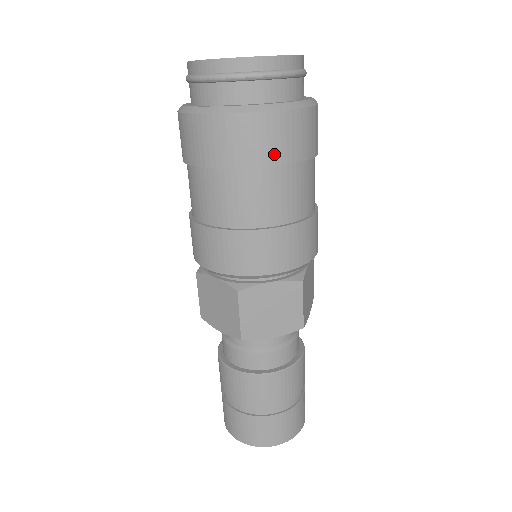
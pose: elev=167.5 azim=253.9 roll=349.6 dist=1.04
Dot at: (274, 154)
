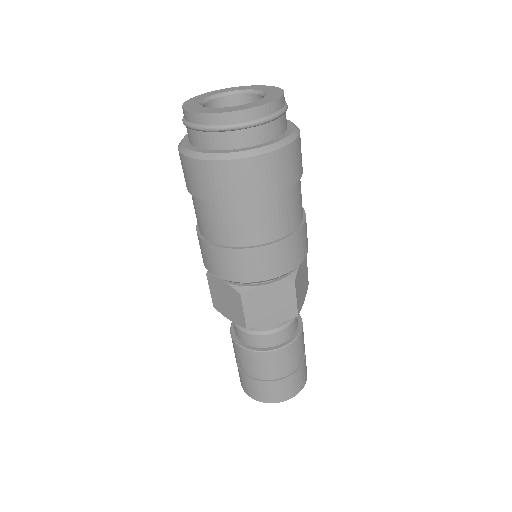
Dot at: (301, 166)
